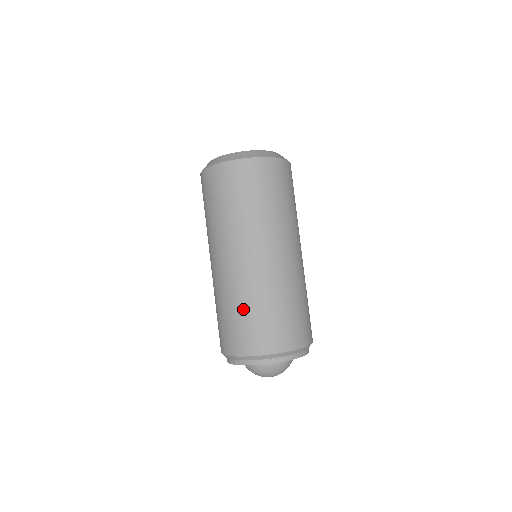
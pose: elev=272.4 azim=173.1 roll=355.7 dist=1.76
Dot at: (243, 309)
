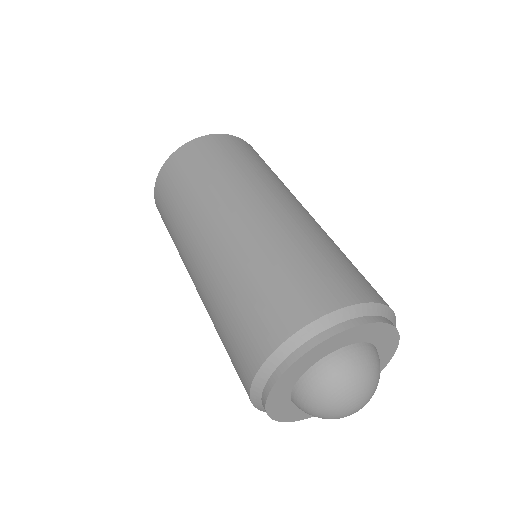
Dot at: (224, 310)
